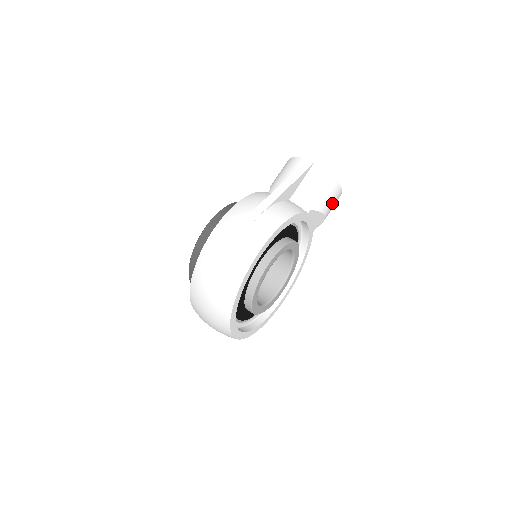
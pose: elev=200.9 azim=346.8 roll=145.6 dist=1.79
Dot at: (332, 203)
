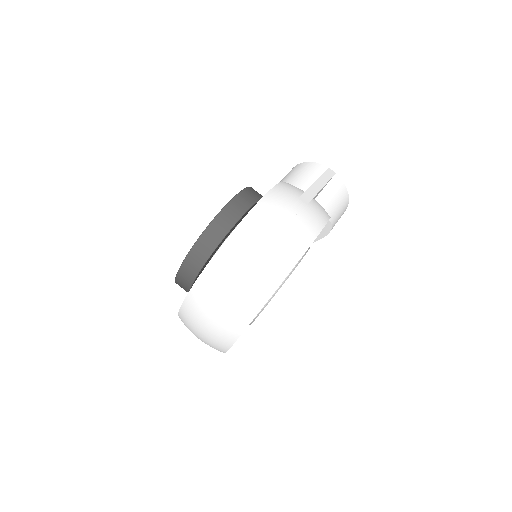
Dot at: (337, 221)
